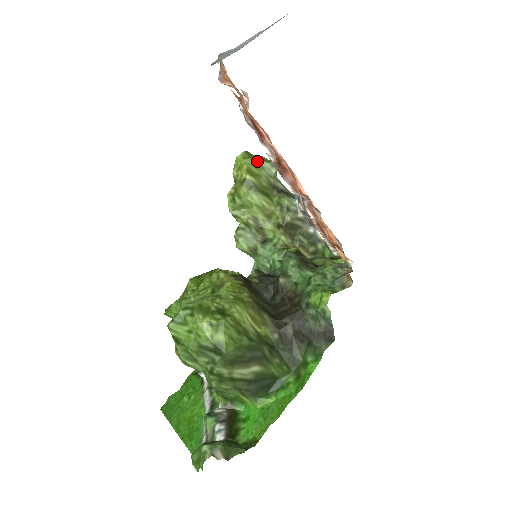
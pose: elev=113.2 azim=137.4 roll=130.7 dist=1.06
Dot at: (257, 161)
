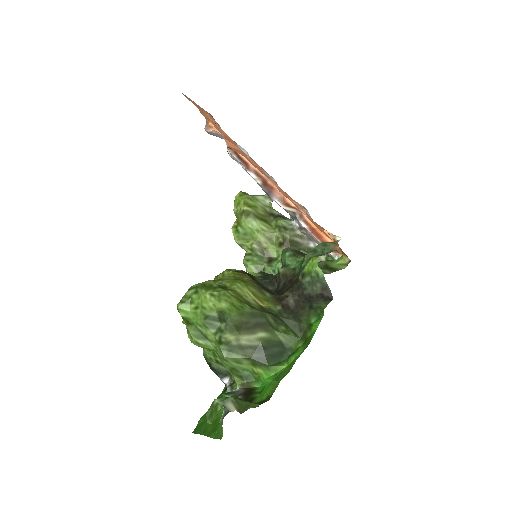
Dot at: (252, 195)
